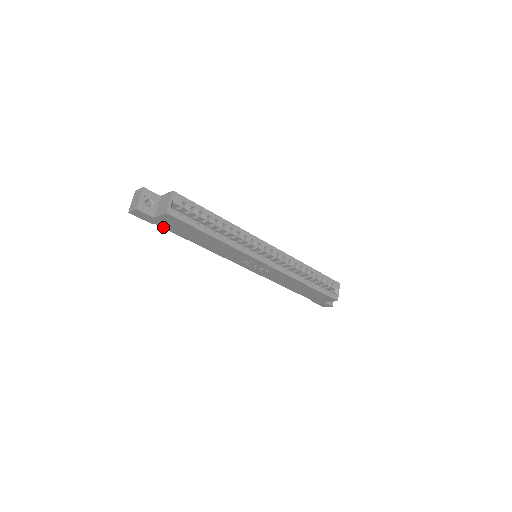
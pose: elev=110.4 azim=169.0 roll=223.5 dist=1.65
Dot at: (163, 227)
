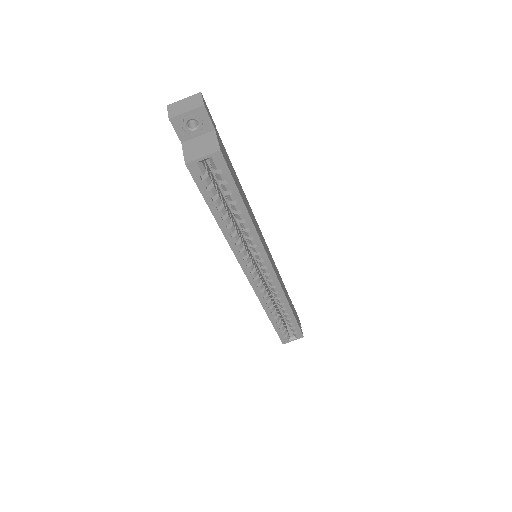
Dot at: occluded
